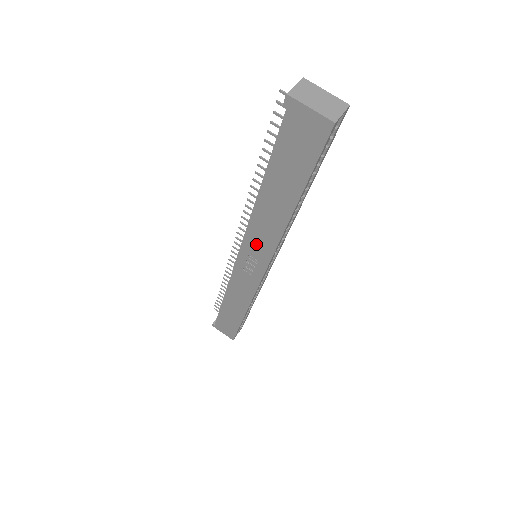
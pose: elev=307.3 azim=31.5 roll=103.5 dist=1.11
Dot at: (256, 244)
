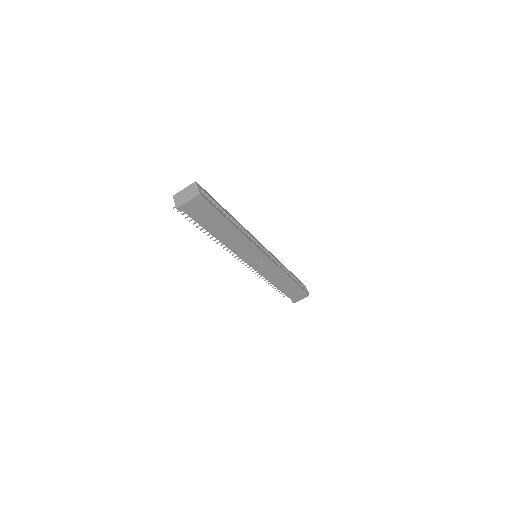
Dot at: (247, 253)
